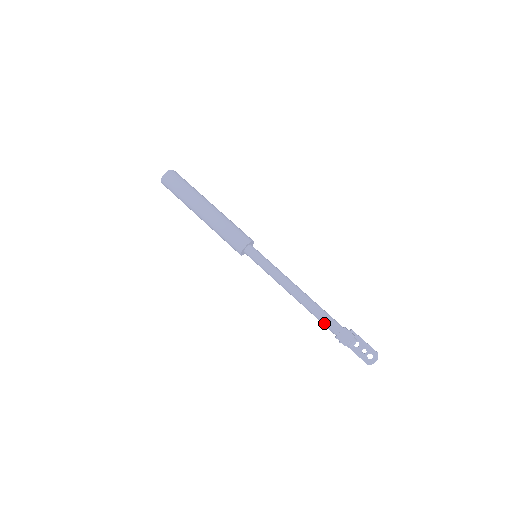
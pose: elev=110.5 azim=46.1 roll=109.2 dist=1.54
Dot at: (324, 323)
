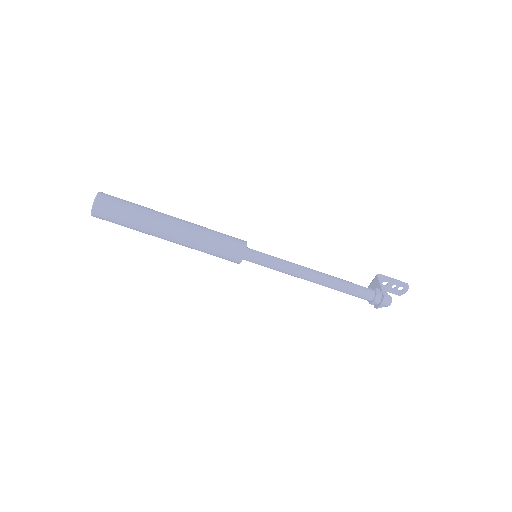
Dot at: (355, 296)
